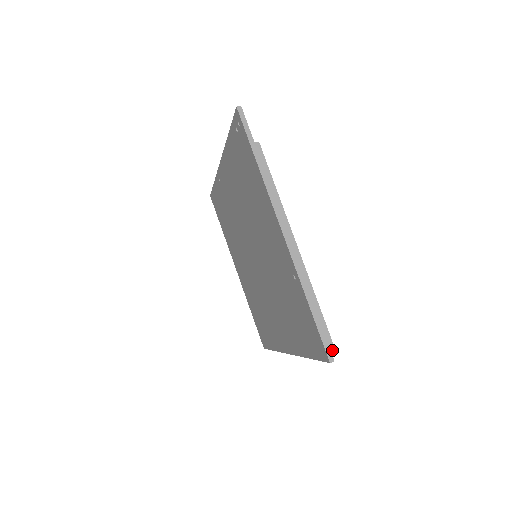
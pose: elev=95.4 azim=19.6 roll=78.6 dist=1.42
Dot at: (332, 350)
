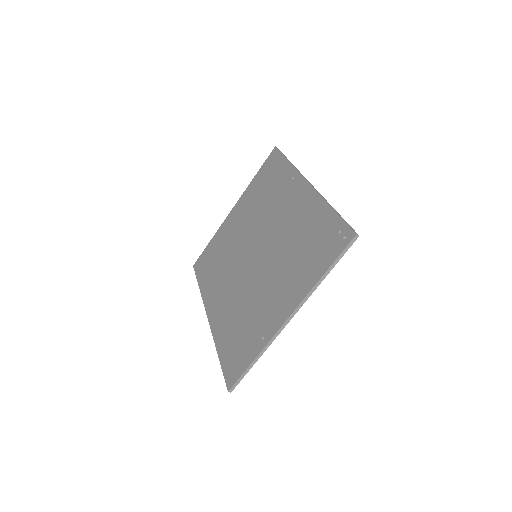
Dot at: occluded
